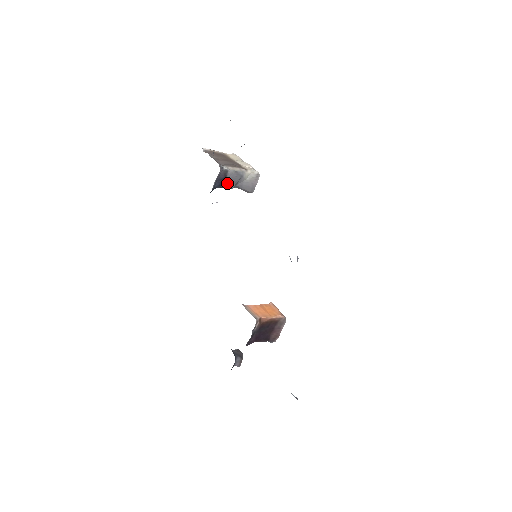
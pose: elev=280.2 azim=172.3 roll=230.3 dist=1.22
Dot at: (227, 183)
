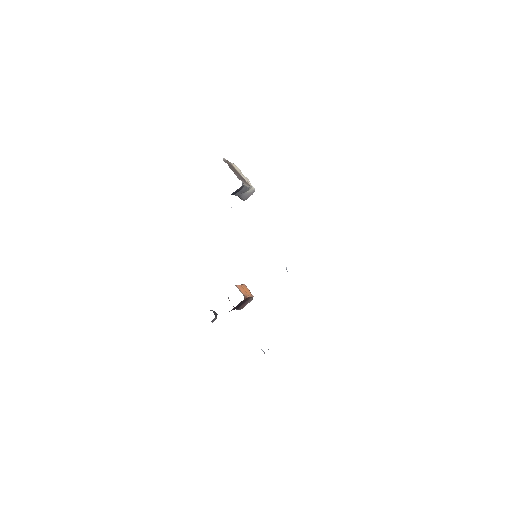
Dot at: (238, 193)
